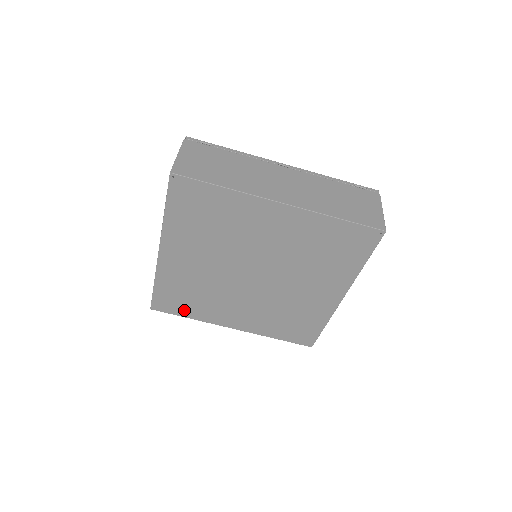
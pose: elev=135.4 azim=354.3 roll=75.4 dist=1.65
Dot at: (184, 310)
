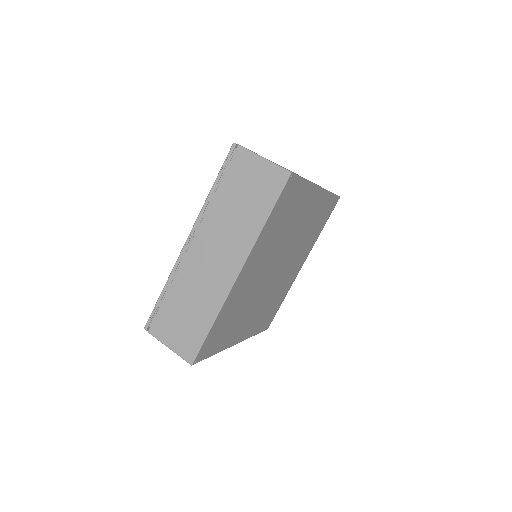
Dot at: (277, 306)
